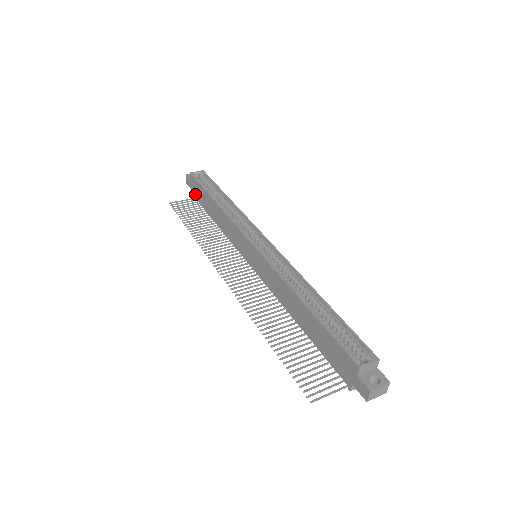
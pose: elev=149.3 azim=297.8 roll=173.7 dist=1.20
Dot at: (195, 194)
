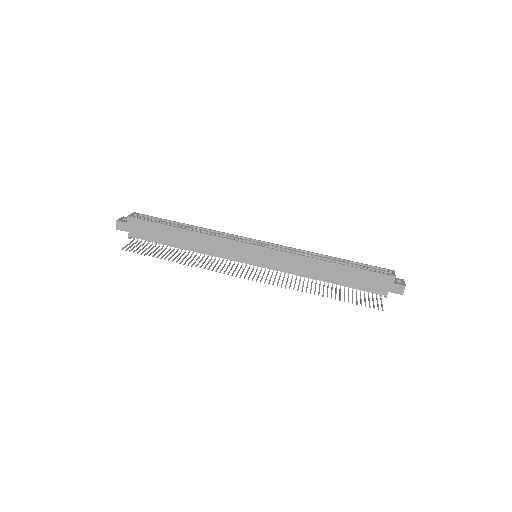
Dot at: (140, 235)
